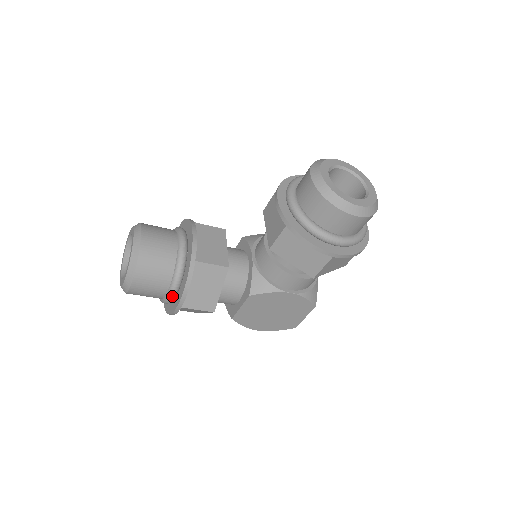
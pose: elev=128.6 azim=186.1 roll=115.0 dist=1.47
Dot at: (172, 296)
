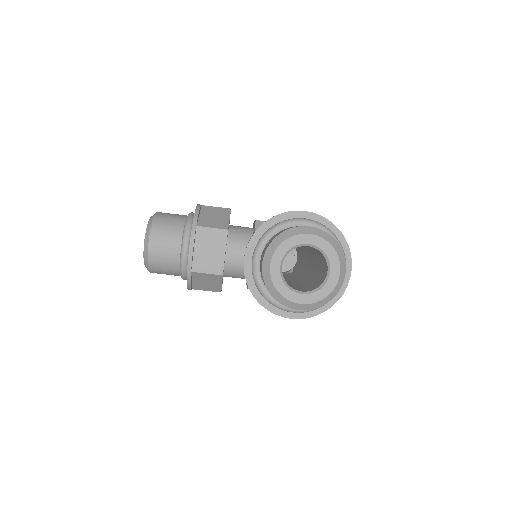
Dot at: occluded
